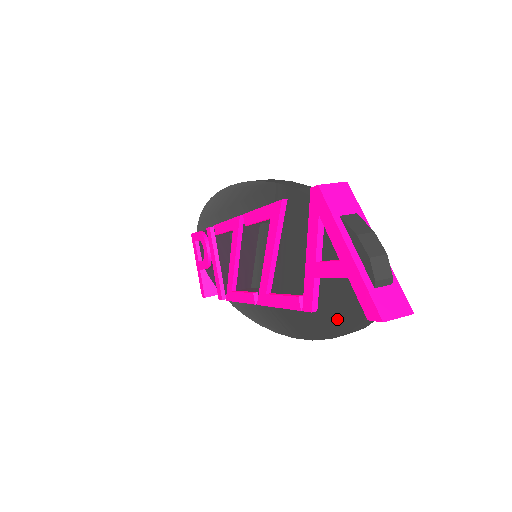
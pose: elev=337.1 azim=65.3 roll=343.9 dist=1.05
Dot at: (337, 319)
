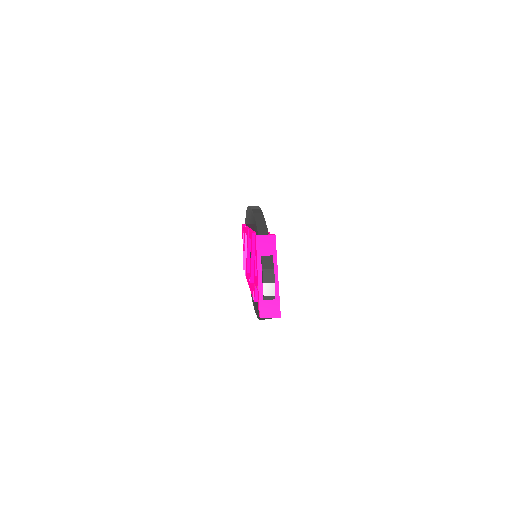
Dot at: occluded
